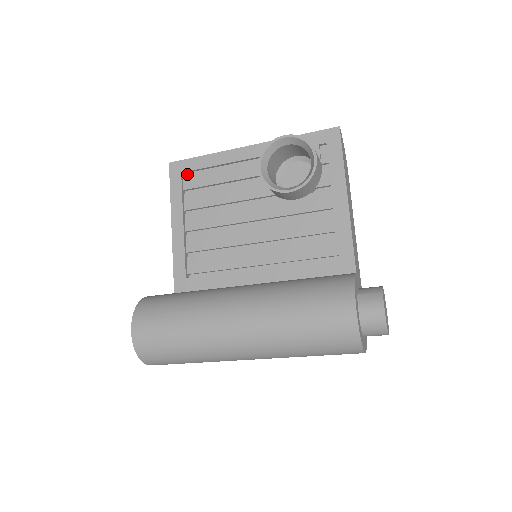
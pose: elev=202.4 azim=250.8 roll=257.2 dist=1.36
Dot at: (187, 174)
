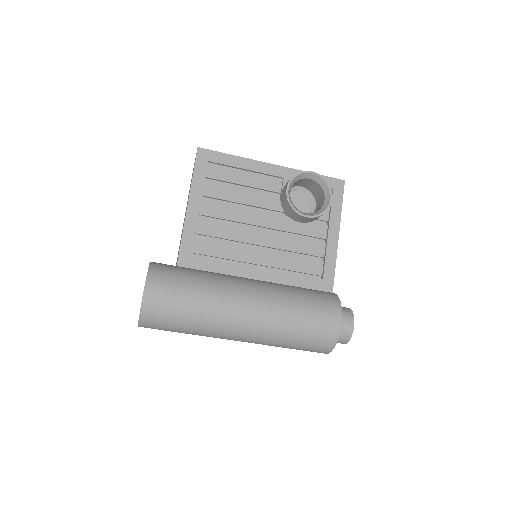
Dot at: (212, 164)
